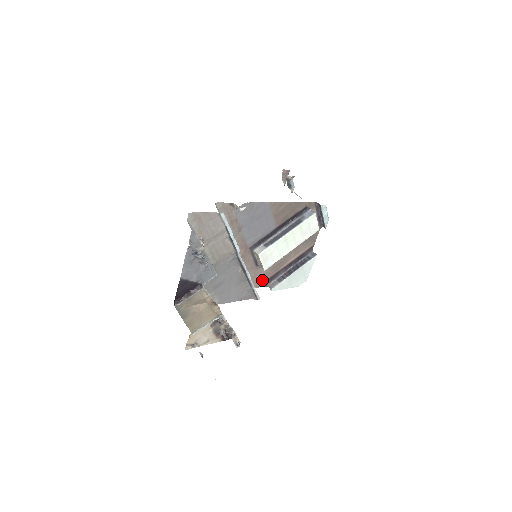
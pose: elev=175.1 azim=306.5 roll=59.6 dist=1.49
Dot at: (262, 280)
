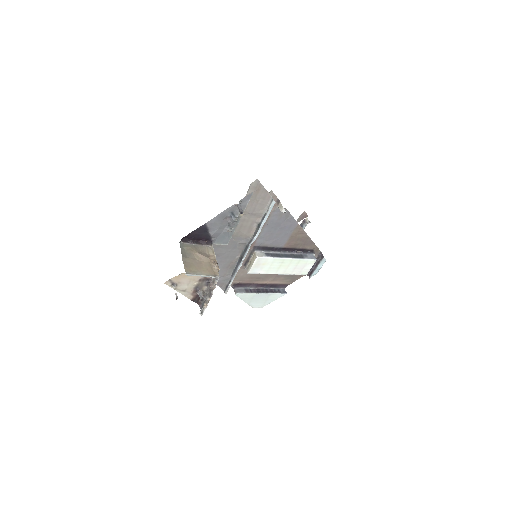
Dot at: (235, 280)
